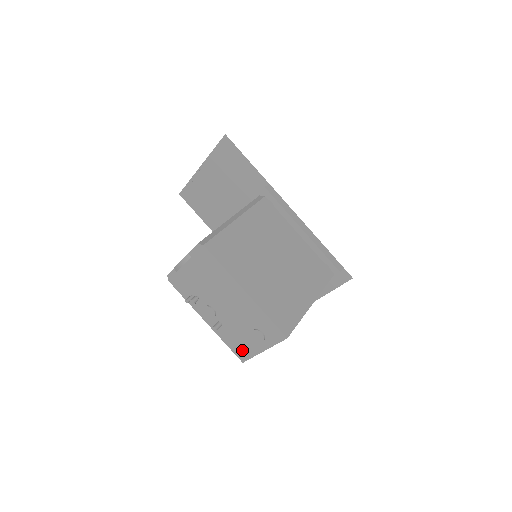
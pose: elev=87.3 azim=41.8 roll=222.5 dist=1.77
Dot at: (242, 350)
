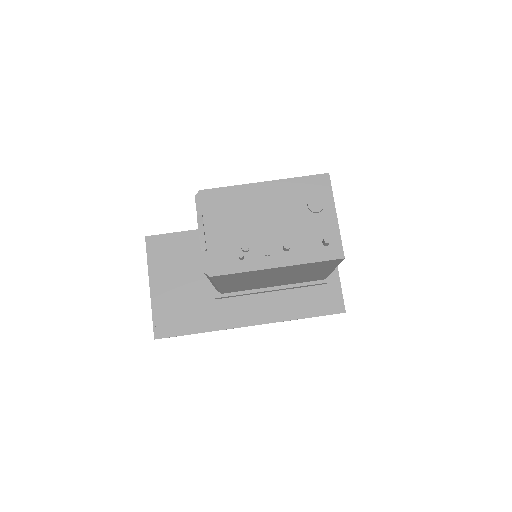
Dot at: occluded
